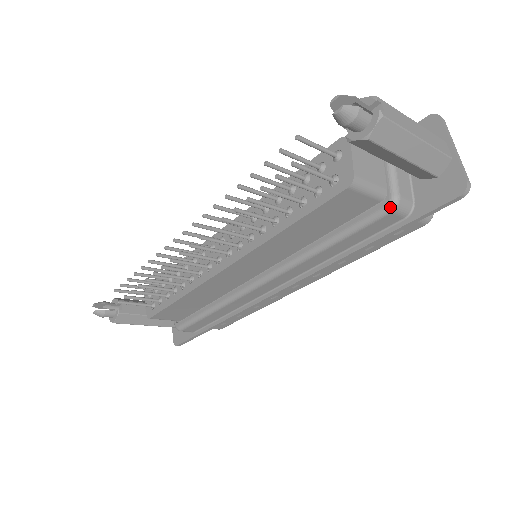
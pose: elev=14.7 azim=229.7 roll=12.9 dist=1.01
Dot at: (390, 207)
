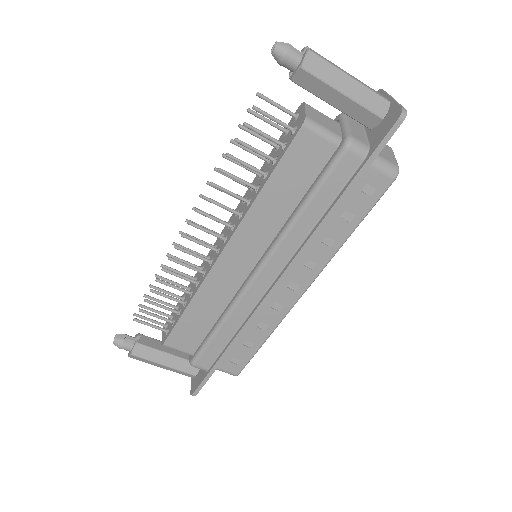
Dot at: (345, 145)
